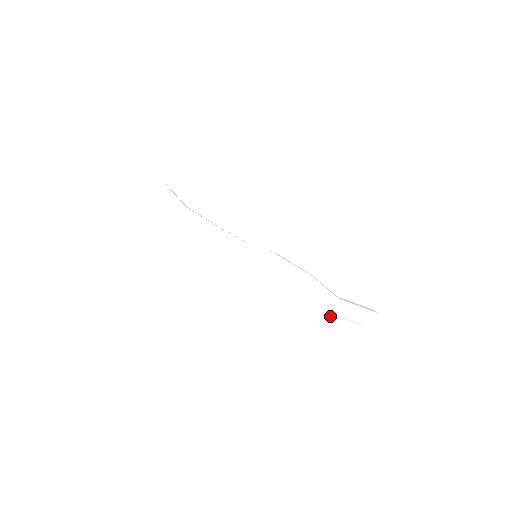
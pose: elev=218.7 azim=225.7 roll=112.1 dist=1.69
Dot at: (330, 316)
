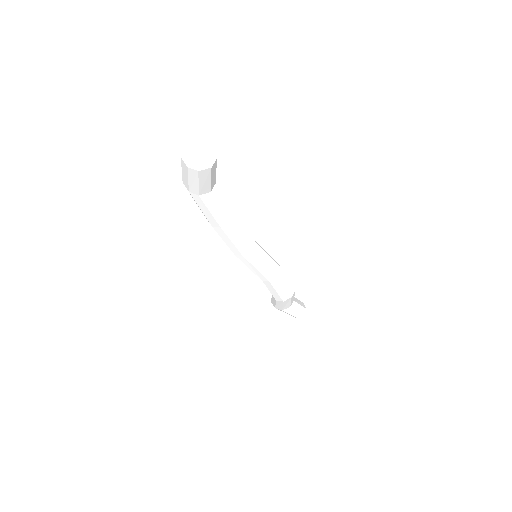
Dot at: occluded
